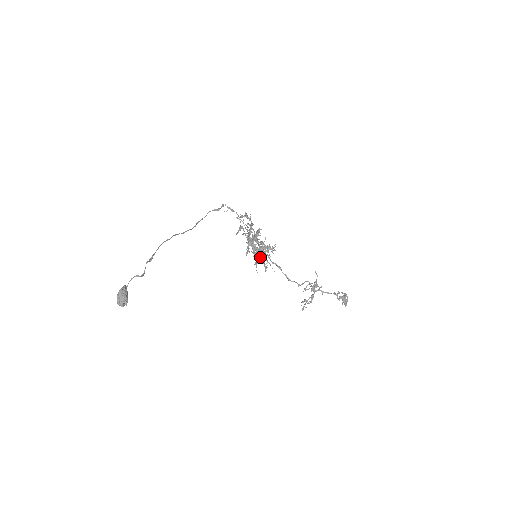
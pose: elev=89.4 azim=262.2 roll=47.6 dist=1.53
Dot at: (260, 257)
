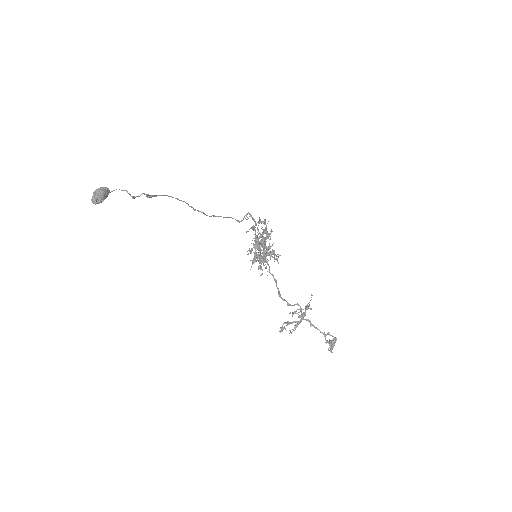
Dot at: (260, 256)
